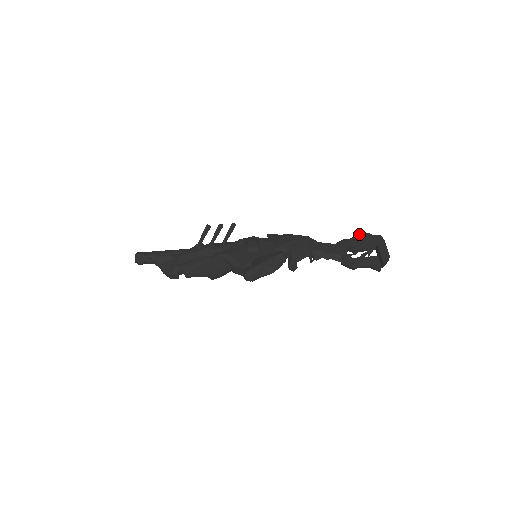
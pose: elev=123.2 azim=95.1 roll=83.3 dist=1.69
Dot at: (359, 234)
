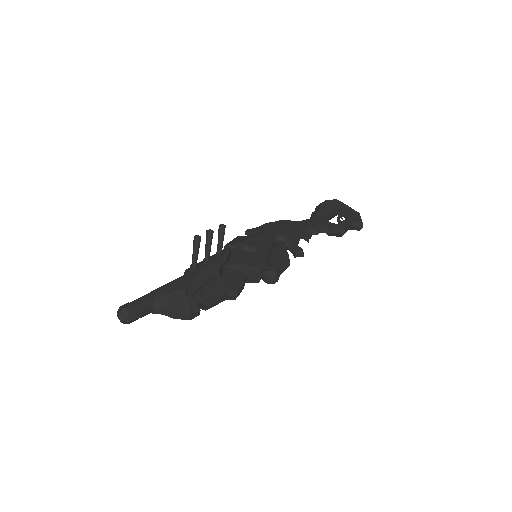
Dot at: (321, 203)
